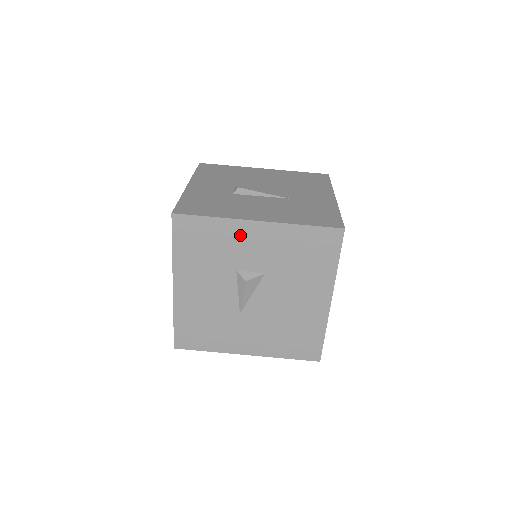
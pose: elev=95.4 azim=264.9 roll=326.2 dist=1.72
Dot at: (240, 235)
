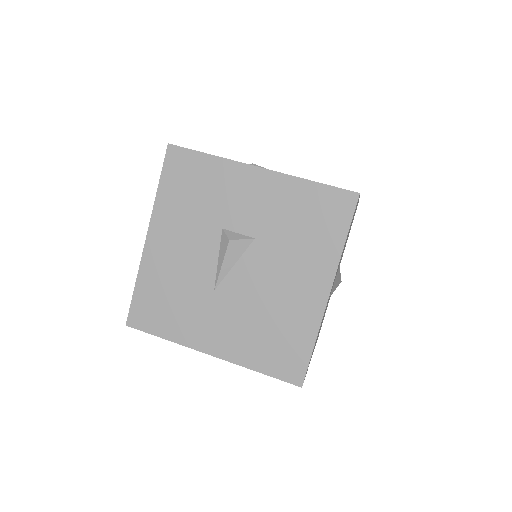
Dot at: (236, 182)
